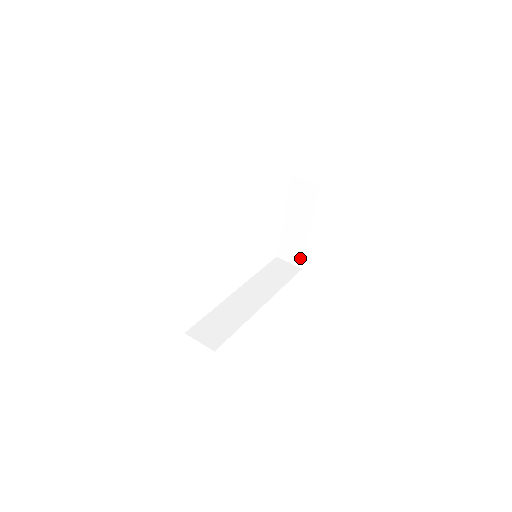
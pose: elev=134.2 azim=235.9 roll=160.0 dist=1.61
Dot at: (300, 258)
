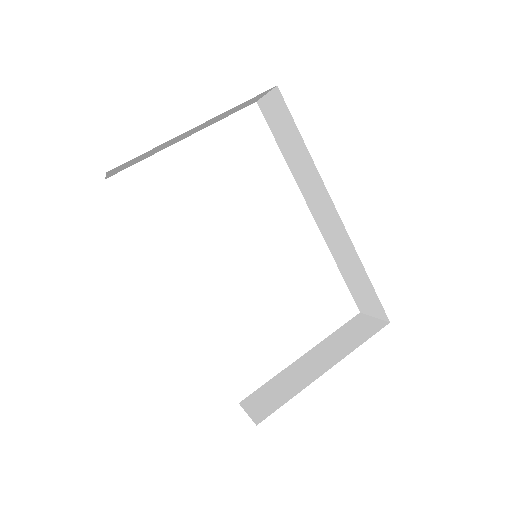
Dot at: (271, 408)
